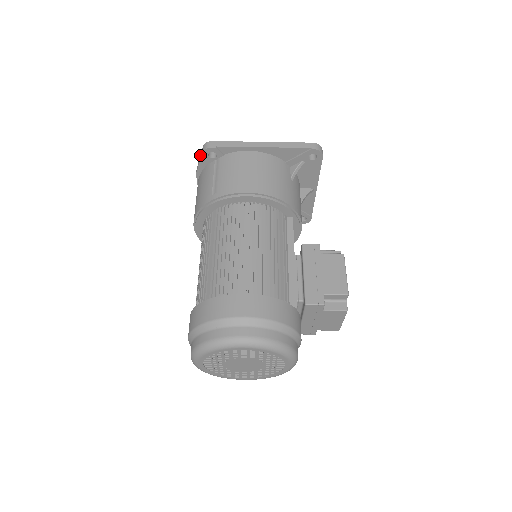
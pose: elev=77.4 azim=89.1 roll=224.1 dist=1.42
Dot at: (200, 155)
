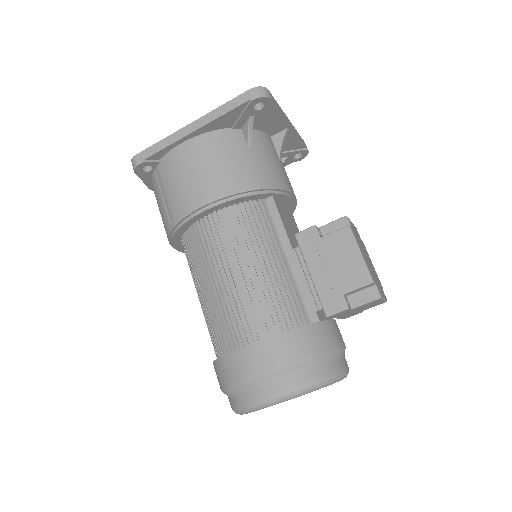
Dot at: occluded
